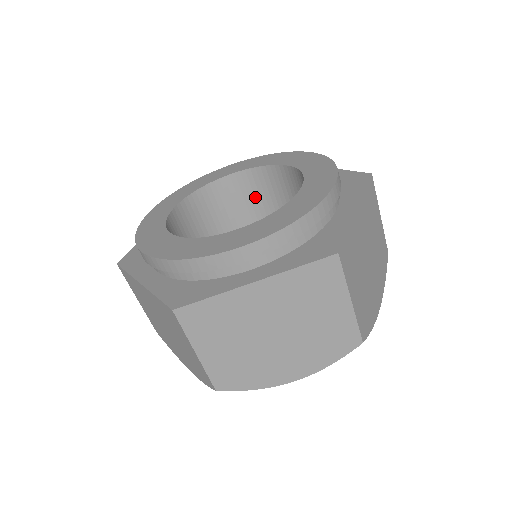
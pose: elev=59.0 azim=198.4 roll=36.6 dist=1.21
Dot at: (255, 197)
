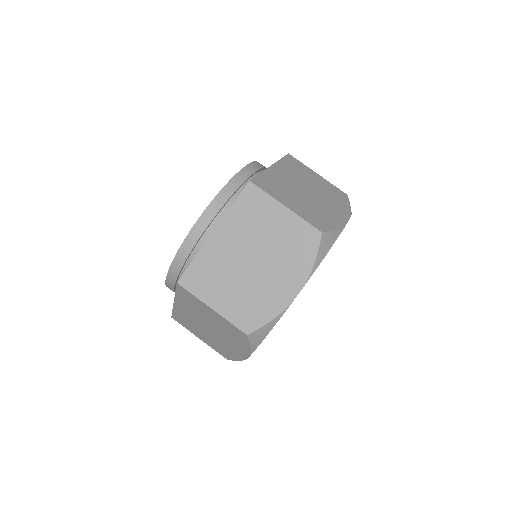
Dot at: occluded
